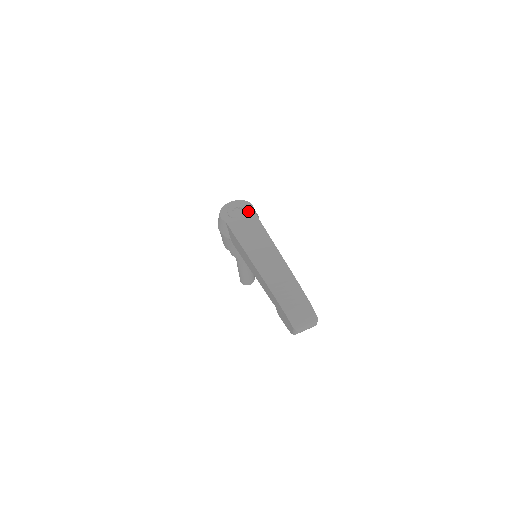
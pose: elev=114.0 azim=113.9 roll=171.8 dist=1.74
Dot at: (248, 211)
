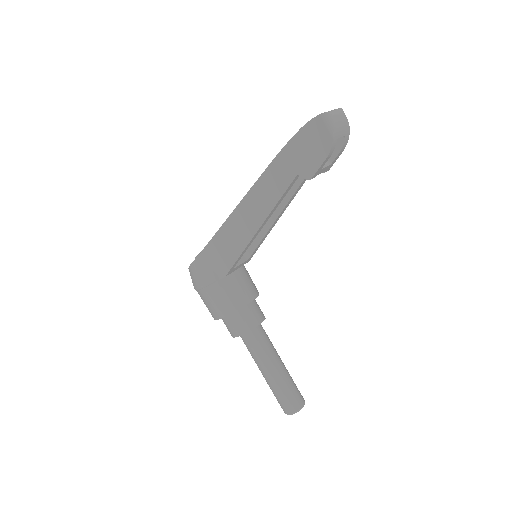
Dot at: occluded
